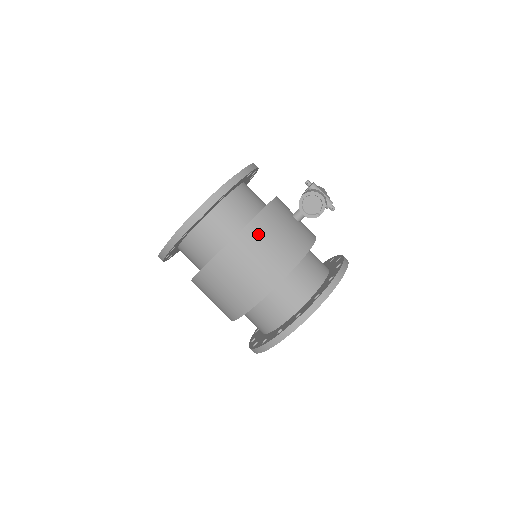
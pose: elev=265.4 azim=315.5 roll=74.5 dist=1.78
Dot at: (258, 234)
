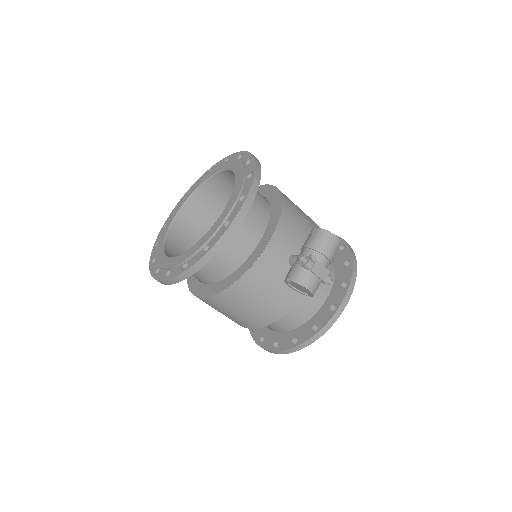
Dot at: (235, 298)
